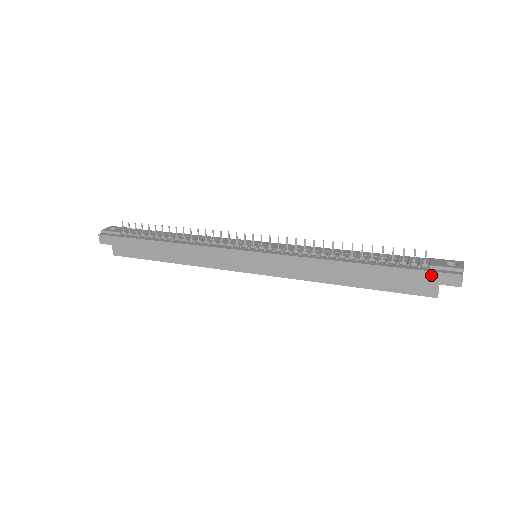
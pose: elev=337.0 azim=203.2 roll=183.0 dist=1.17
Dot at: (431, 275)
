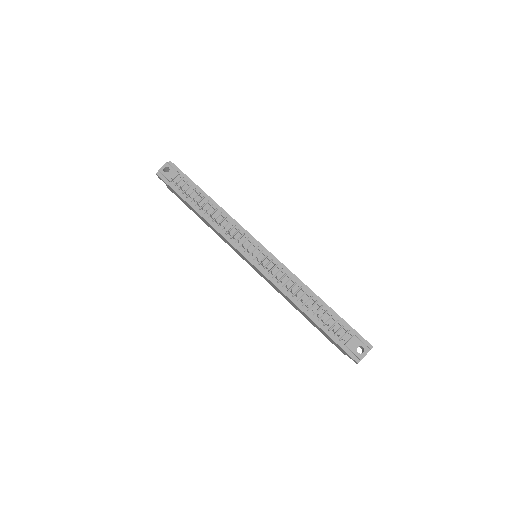
Dot at: (342, 350)
